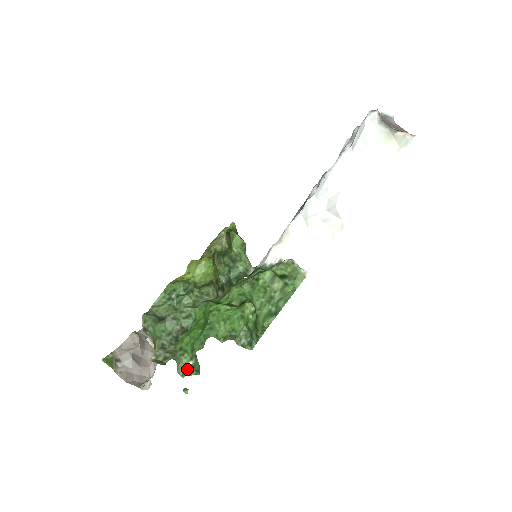
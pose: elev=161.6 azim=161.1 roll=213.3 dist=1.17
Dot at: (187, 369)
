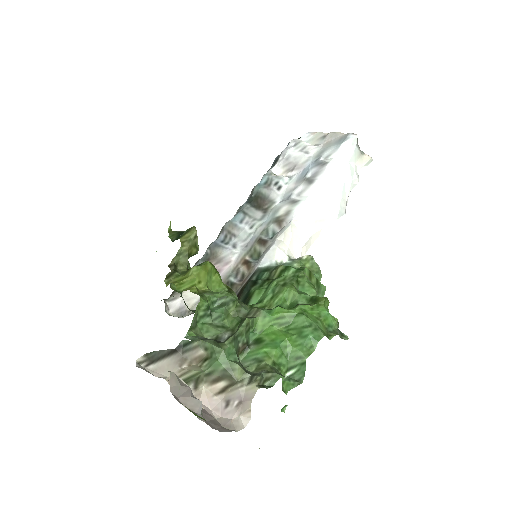
Dot at: (287, 383)
